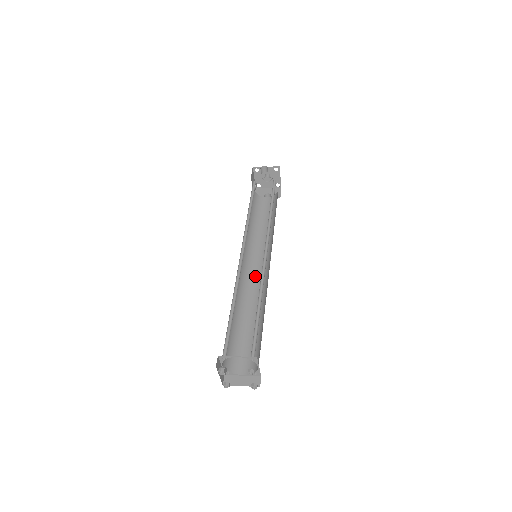
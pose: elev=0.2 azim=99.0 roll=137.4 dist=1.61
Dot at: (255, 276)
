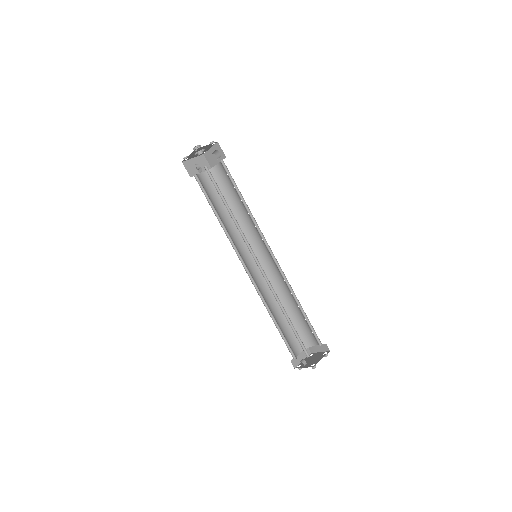
Dot at: (254, 271)
